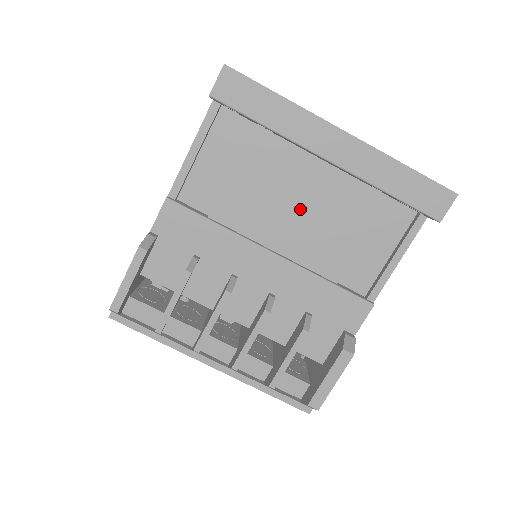
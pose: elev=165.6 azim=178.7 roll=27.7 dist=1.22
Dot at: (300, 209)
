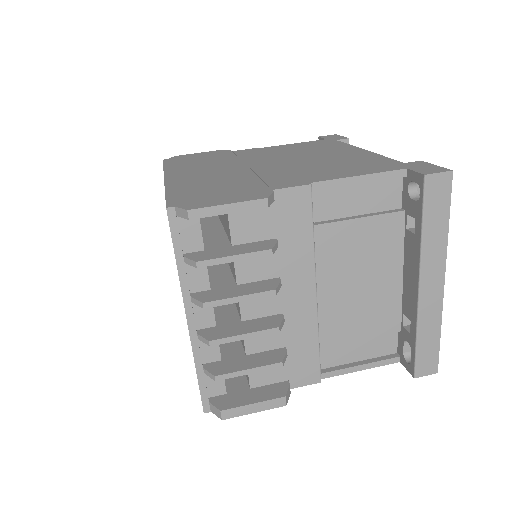
Dot at: (359, 285)
